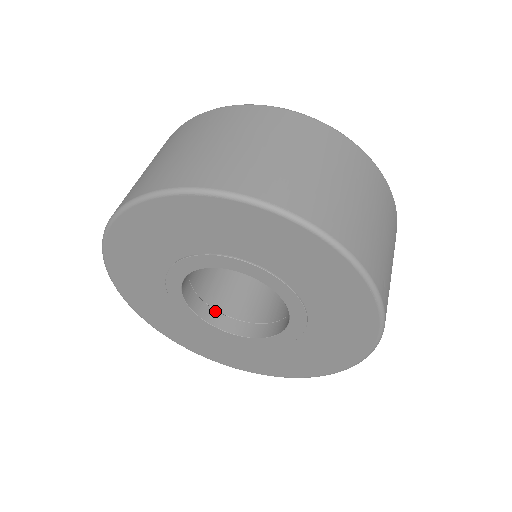
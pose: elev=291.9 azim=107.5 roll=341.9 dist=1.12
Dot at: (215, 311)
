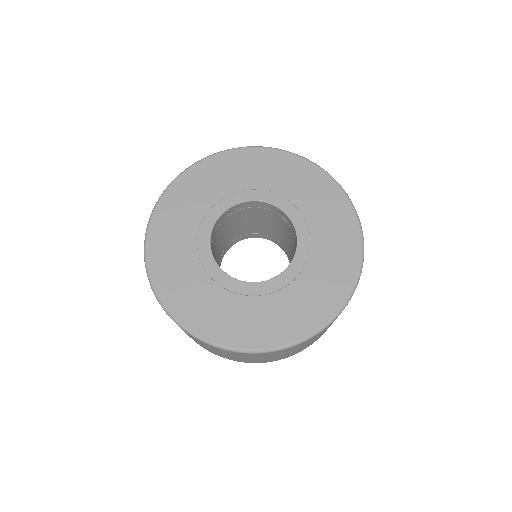
Dot at: occluded
